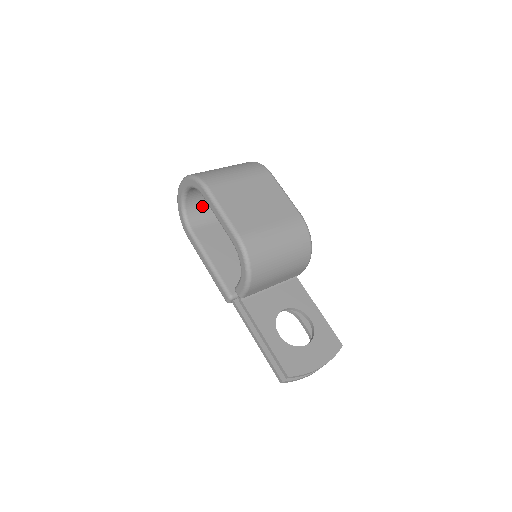
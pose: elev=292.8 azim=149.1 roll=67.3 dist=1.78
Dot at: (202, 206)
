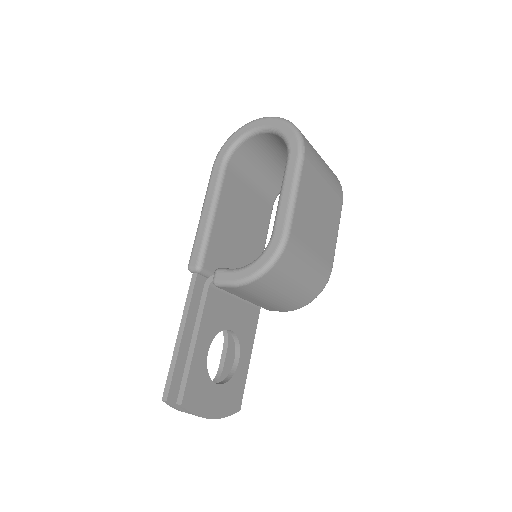
Dot at: (255, 156)
